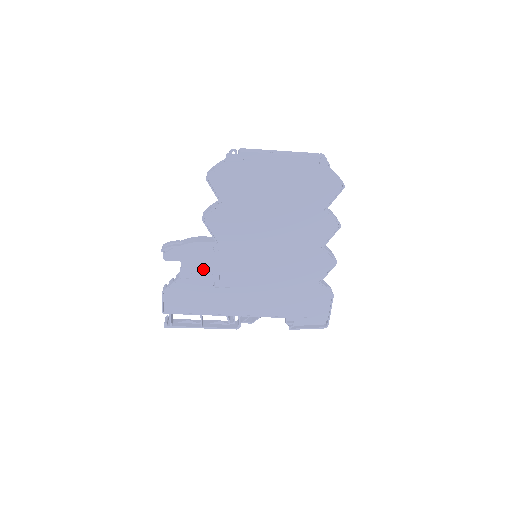
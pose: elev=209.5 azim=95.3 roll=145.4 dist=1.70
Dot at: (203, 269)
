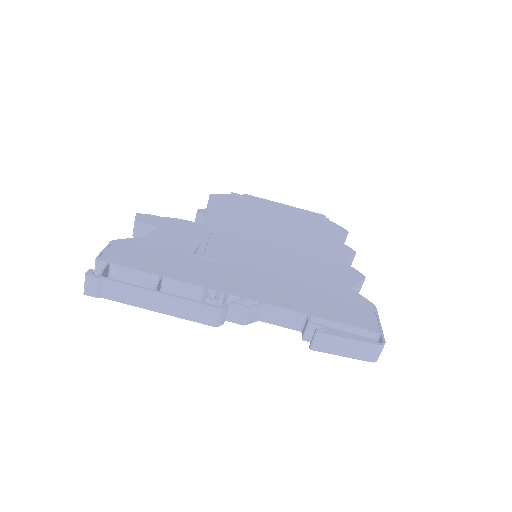
Dot at: (184, 238)
